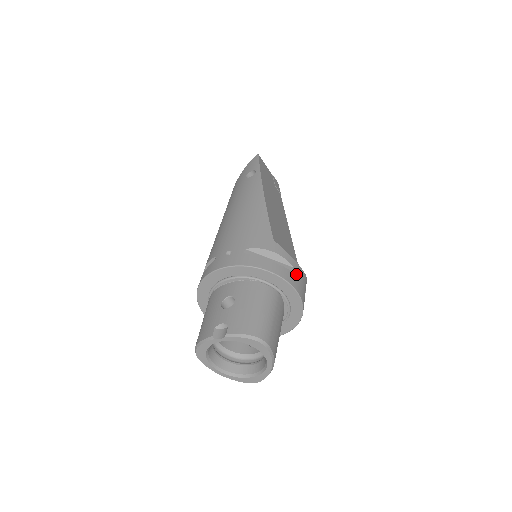
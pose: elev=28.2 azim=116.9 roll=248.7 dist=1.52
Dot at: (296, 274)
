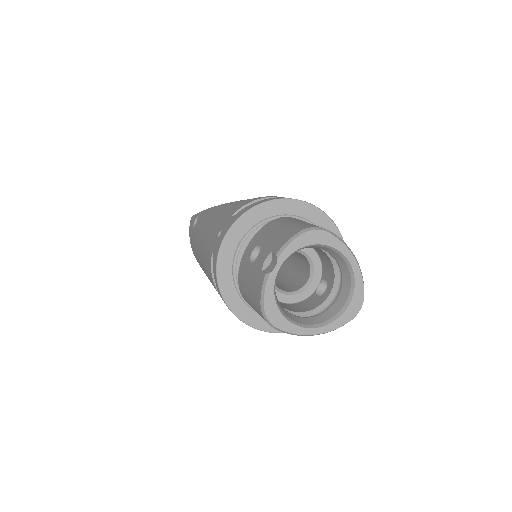
Dot at: occluded
